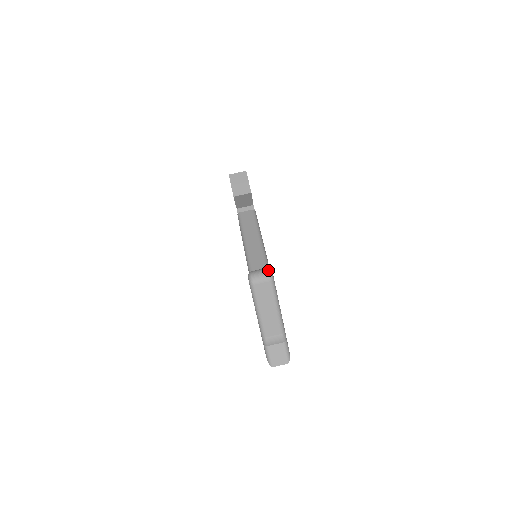
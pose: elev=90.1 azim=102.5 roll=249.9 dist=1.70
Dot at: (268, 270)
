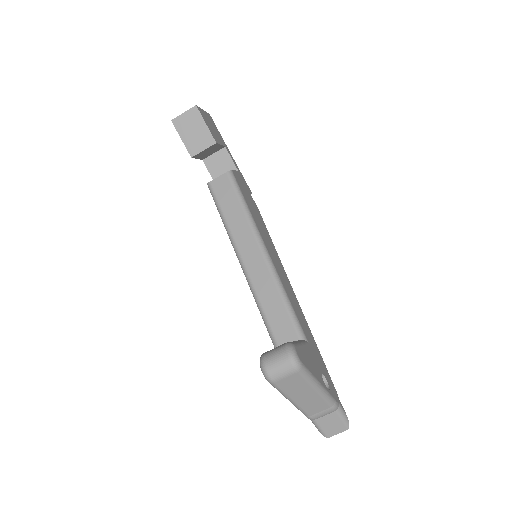
Dot at: (289, 356)
